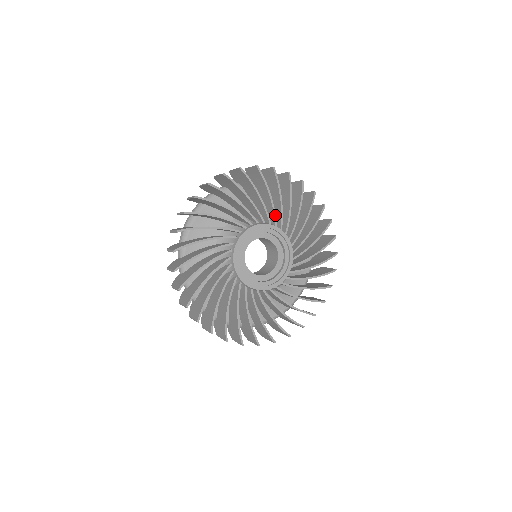
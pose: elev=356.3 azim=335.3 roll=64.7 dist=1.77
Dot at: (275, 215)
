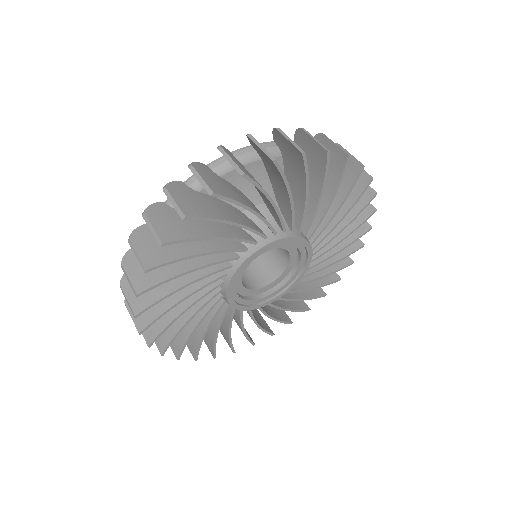
Dot at: (232, 250)
